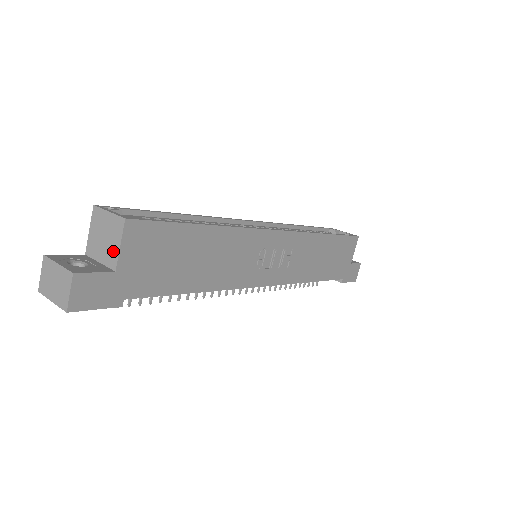
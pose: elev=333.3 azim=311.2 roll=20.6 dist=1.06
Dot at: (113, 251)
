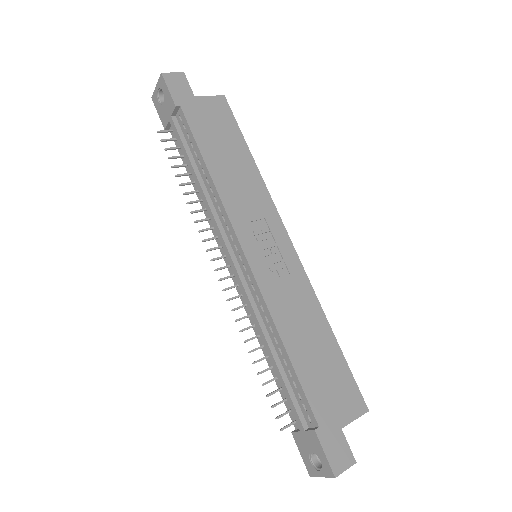
Dot at: occluded
